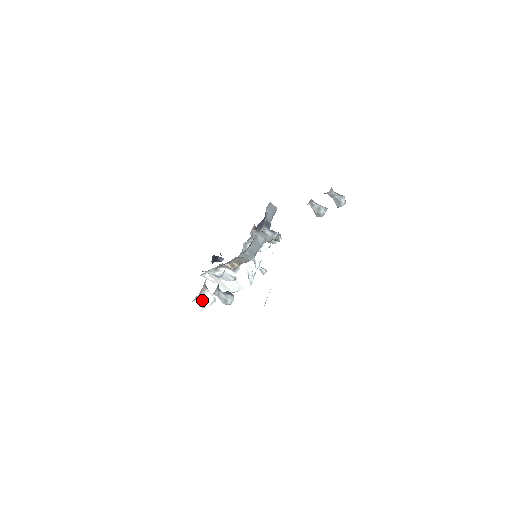
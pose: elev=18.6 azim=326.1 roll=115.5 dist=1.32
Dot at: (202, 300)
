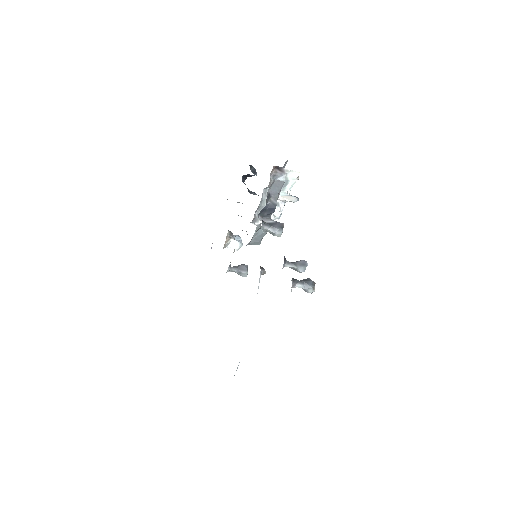
Dot at: (229, 246)
